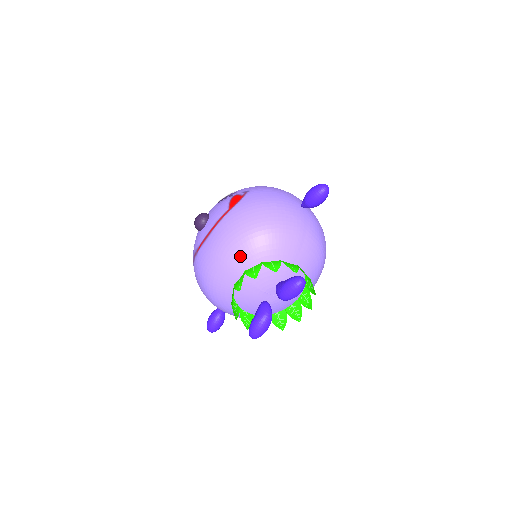
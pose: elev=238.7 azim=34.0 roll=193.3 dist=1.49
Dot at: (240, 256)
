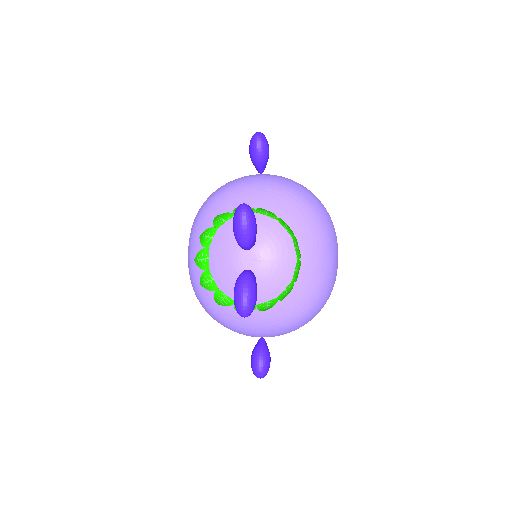
Dot at: occluded
